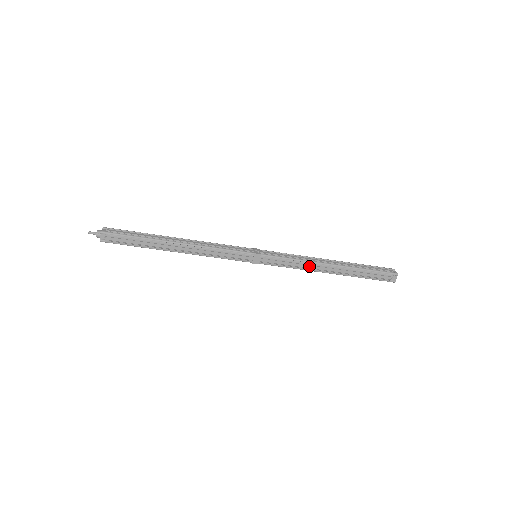
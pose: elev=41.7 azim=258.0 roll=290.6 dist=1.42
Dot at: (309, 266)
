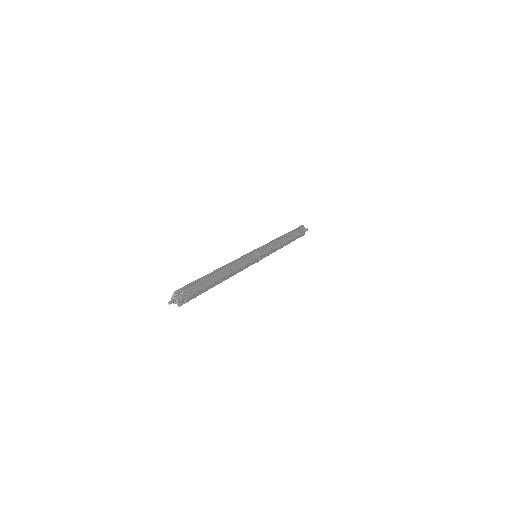
Dot at: occluded
